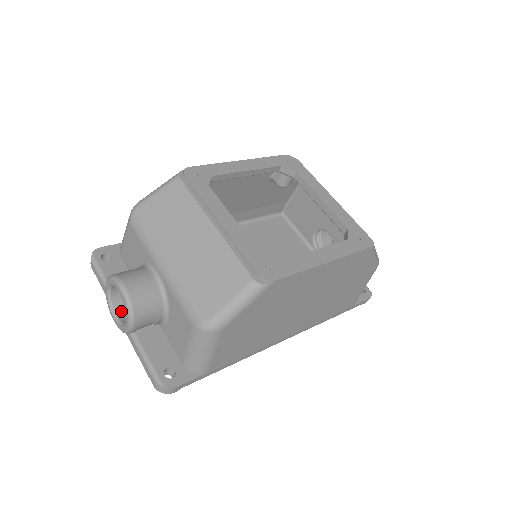
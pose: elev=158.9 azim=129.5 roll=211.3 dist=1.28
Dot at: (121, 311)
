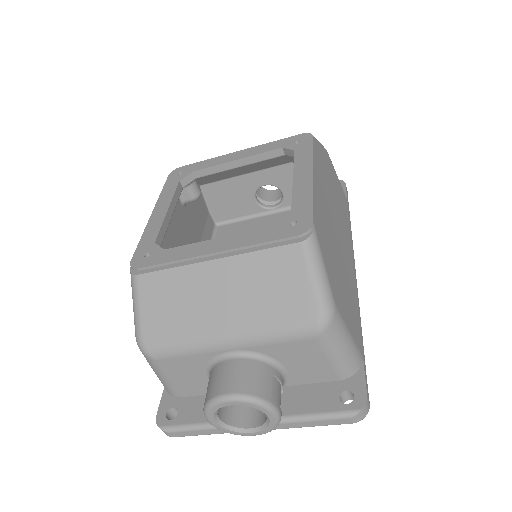
Dot at: (247, 421)
